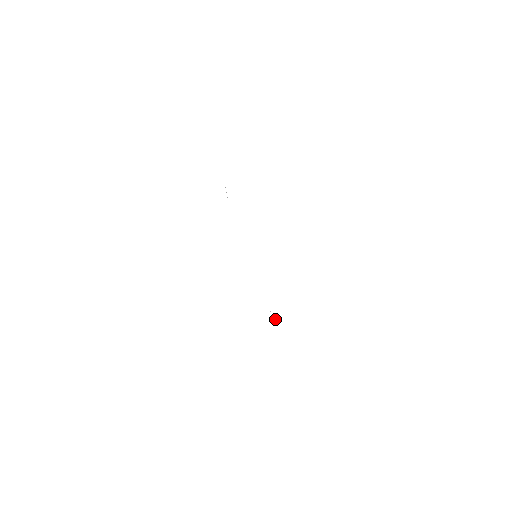
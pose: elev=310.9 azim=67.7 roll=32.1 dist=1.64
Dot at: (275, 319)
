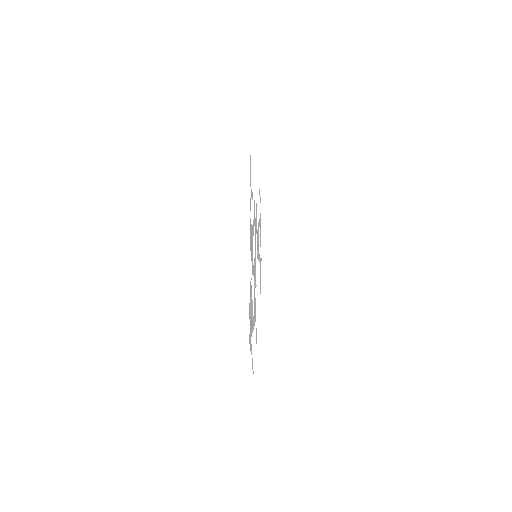
Dot at: occluded
